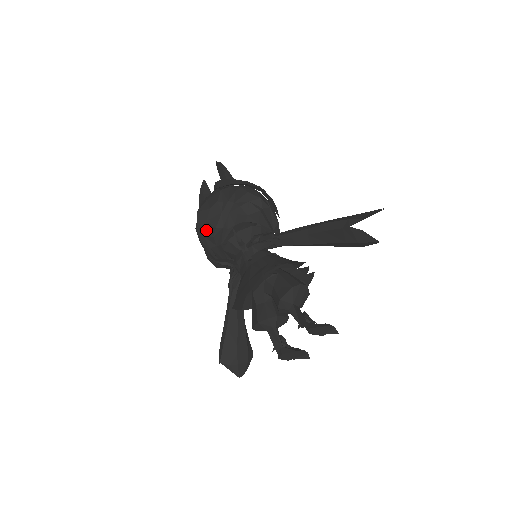
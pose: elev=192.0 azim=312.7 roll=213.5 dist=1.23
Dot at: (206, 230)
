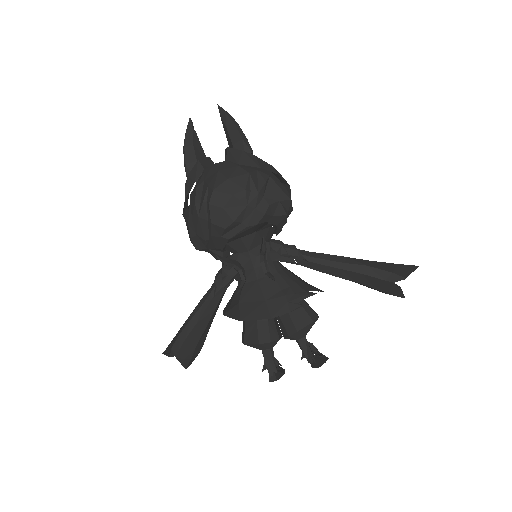
Dot at: (218, 218)
